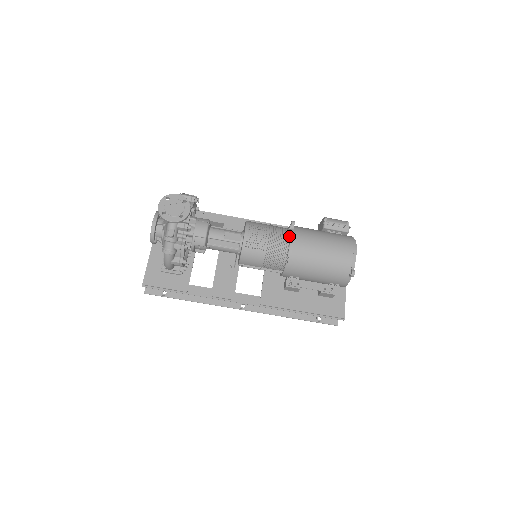
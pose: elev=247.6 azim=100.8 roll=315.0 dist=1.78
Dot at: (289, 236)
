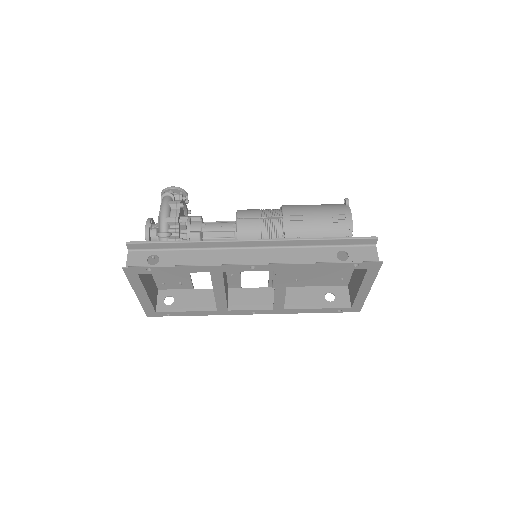
Dot at: occluded
